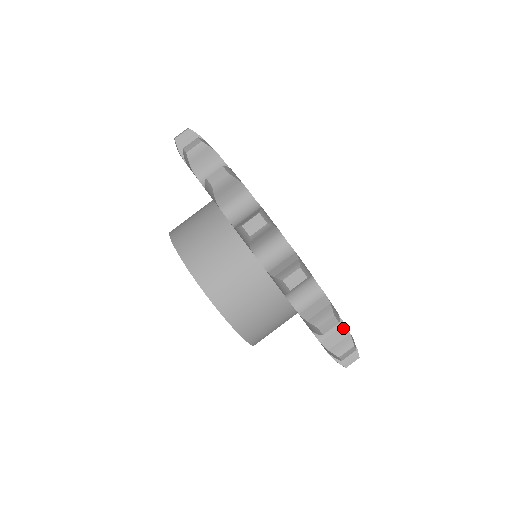
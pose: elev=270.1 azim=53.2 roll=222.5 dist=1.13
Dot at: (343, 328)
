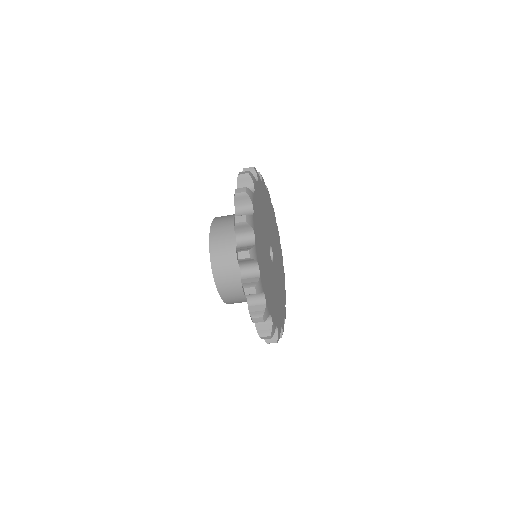
Dot at: (276, 332)
